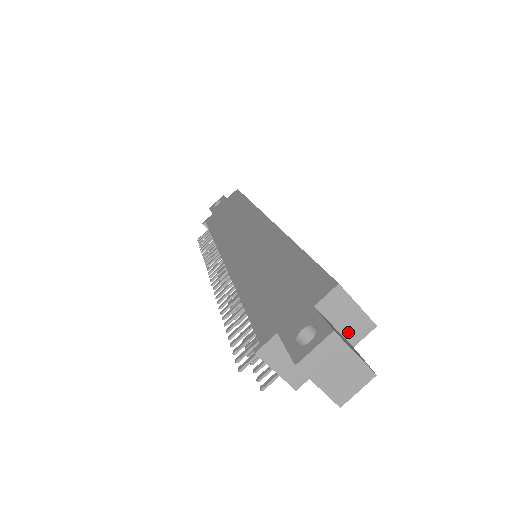
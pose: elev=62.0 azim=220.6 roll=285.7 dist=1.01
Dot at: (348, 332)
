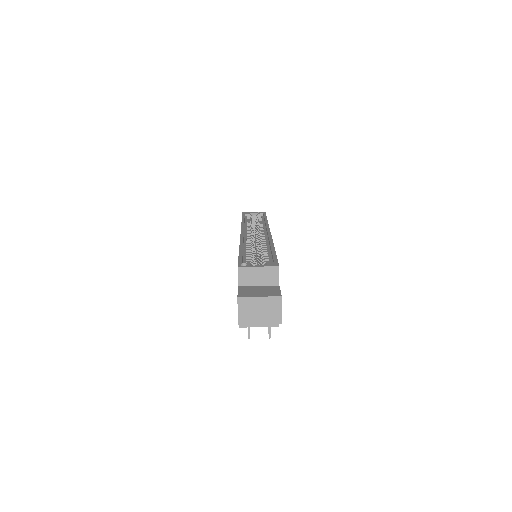
Dot at: (268, 282)
